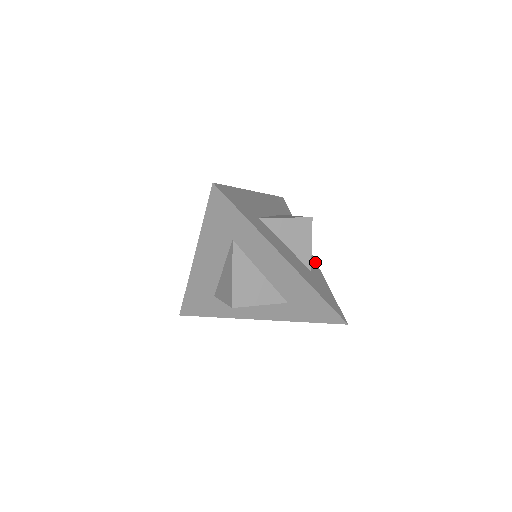
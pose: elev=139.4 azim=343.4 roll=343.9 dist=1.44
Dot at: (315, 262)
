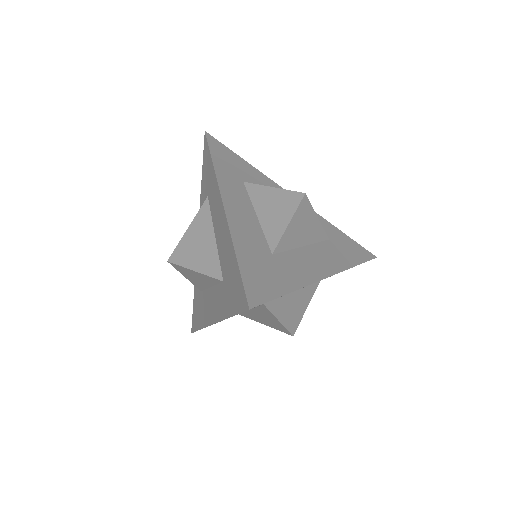
Dot at: (315, 278)
